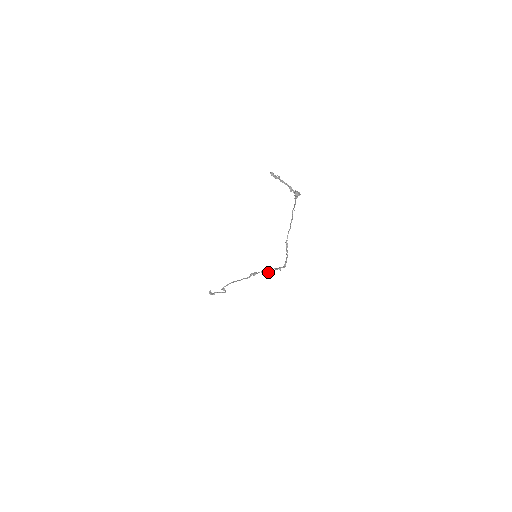
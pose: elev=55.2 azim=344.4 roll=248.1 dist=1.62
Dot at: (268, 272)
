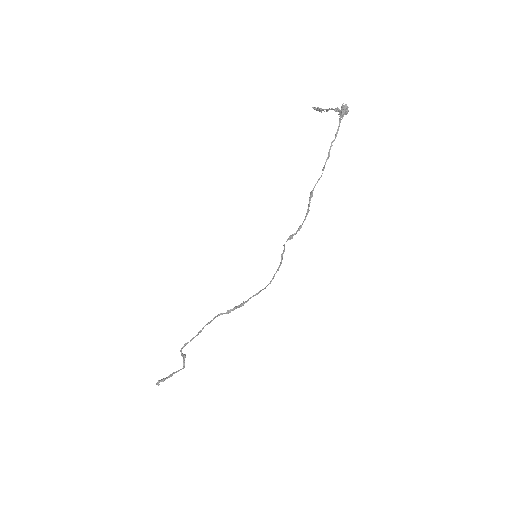
Dot at: occluded
